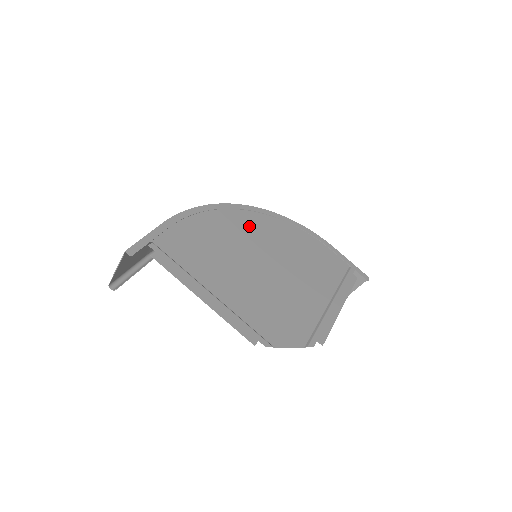
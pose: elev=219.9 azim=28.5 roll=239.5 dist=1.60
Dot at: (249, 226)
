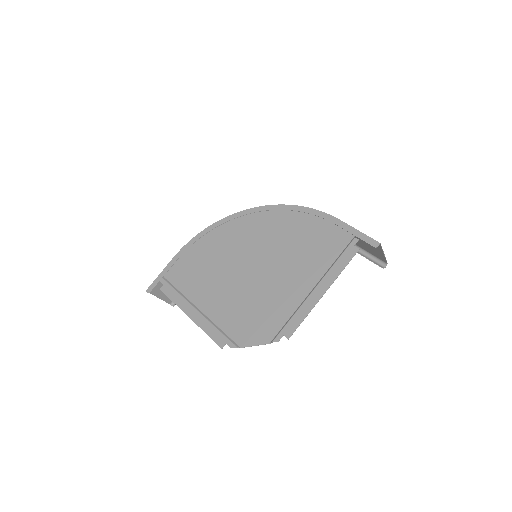
Dot at: (244, 232)
